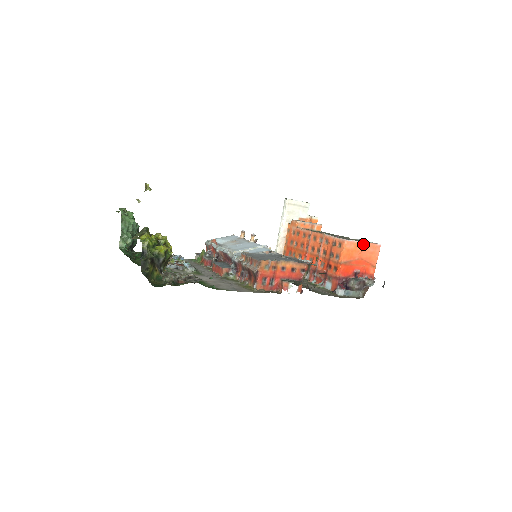
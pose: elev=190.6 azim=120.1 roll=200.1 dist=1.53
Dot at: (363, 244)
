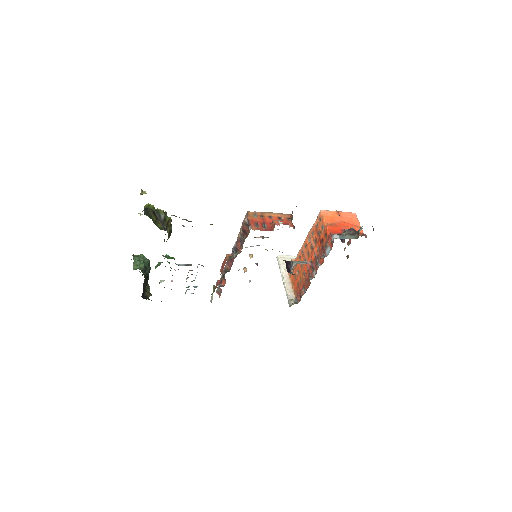
Dot at: (338, 212)
